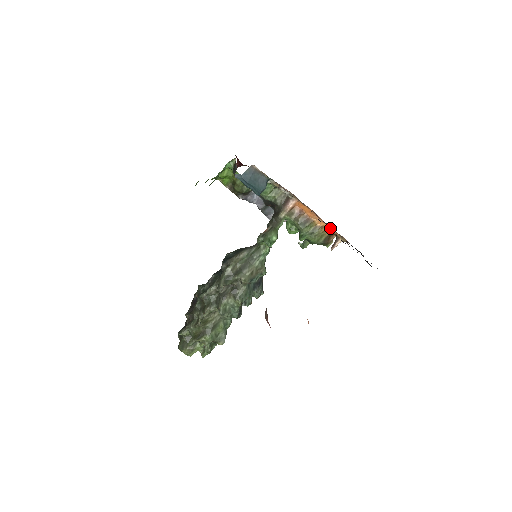
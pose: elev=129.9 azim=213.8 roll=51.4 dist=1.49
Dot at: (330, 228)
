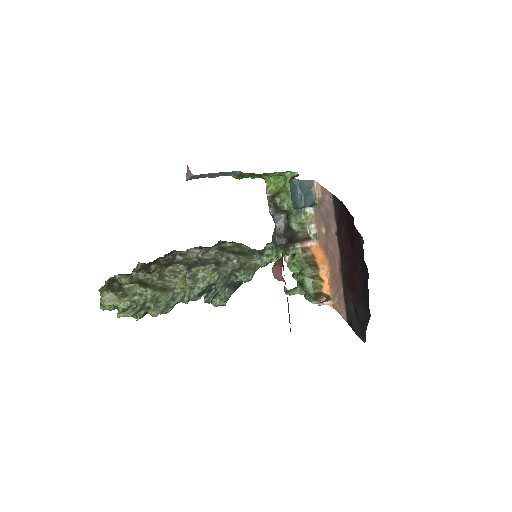
Dot at: (328, 286)
